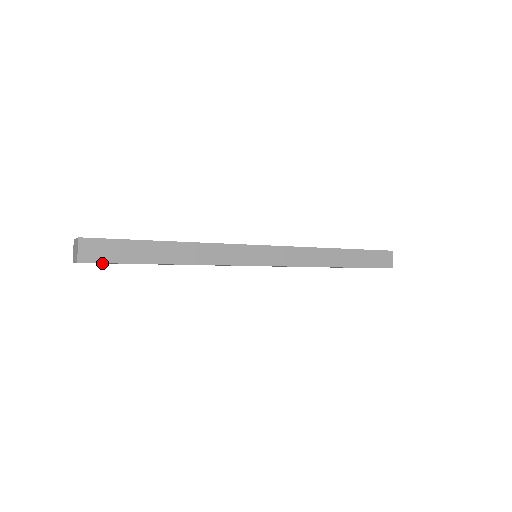
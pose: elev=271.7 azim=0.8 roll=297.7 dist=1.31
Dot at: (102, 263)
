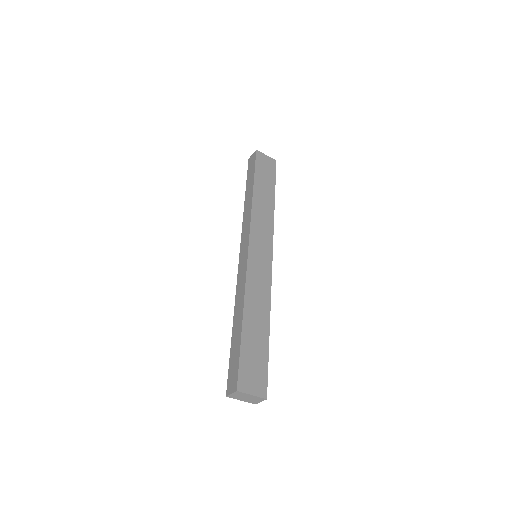
Dot at: occluded
